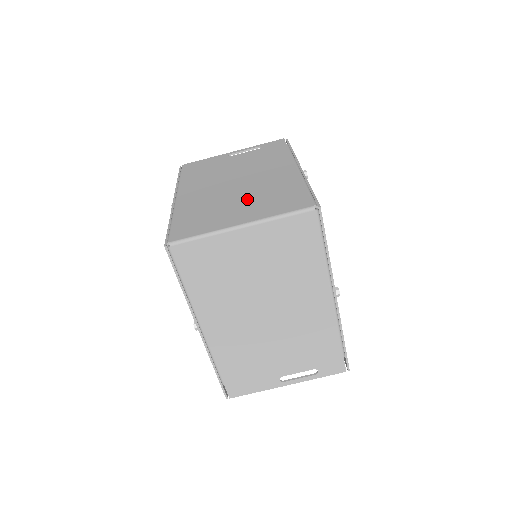
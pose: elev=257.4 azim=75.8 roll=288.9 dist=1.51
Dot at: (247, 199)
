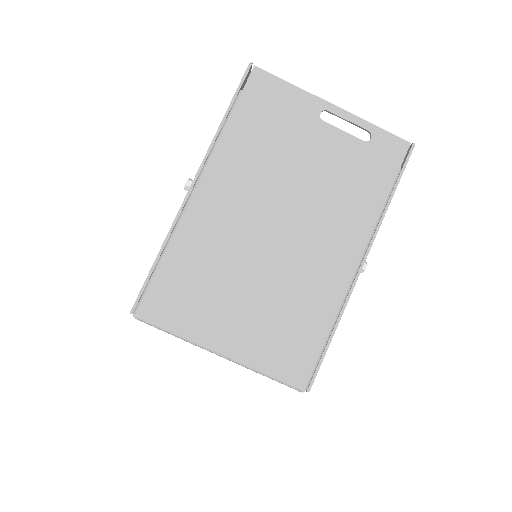
Dot at: (260, 297)
